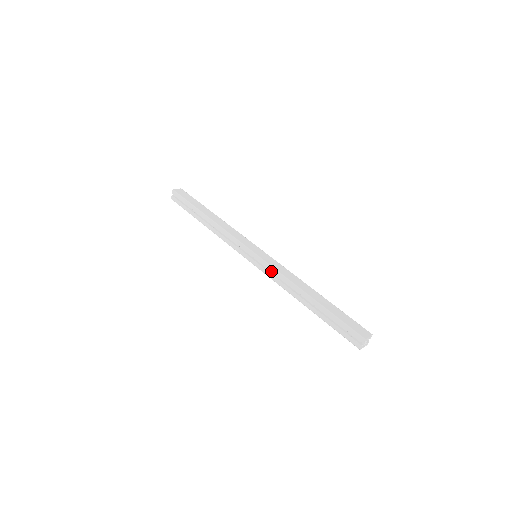
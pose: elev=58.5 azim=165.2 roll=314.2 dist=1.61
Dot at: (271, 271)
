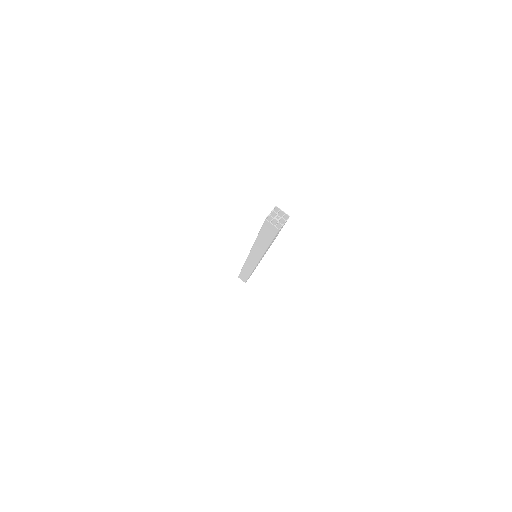
Dot at: occluded
